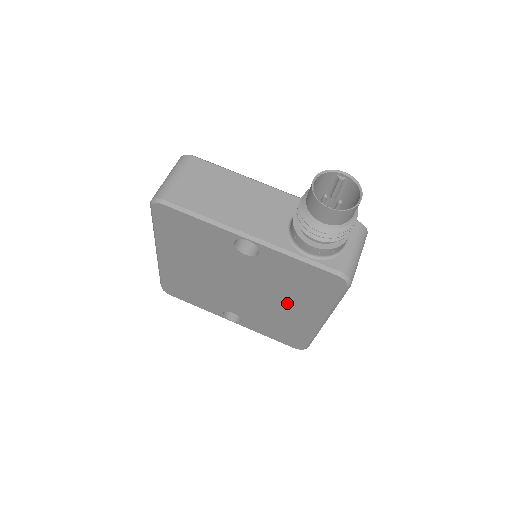
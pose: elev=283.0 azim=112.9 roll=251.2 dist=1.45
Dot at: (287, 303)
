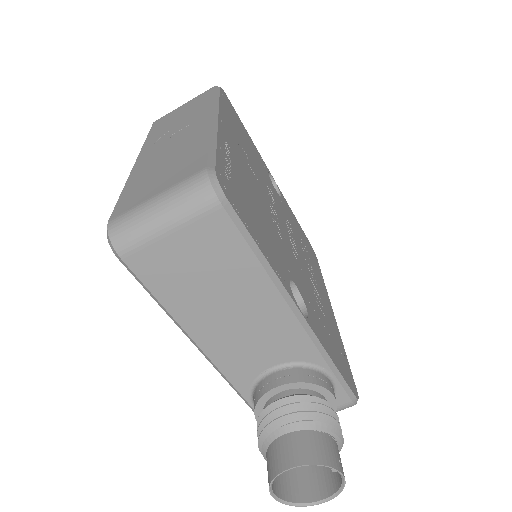
Dot at: occluded
